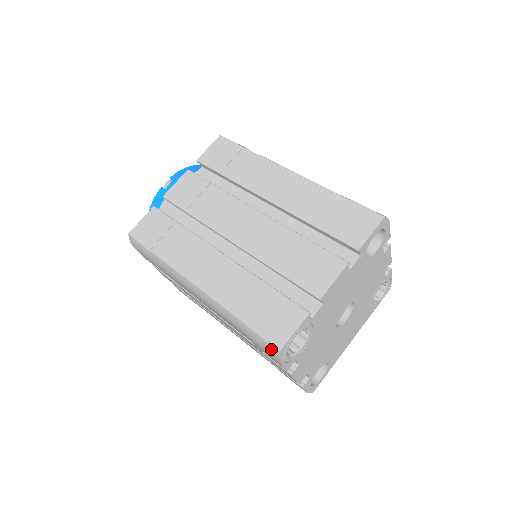
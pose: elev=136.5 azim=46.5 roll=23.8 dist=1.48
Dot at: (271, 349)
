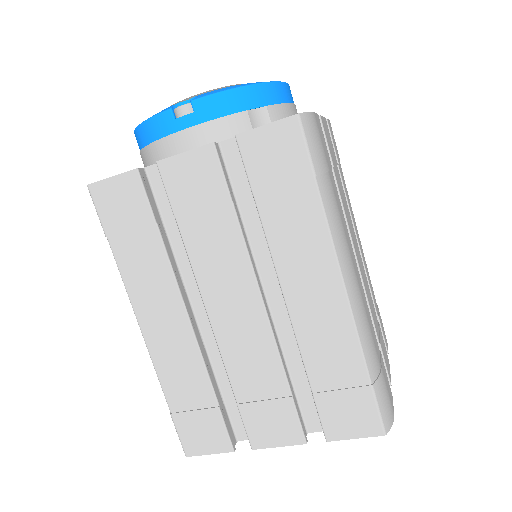
Dot at: (181, 442)
